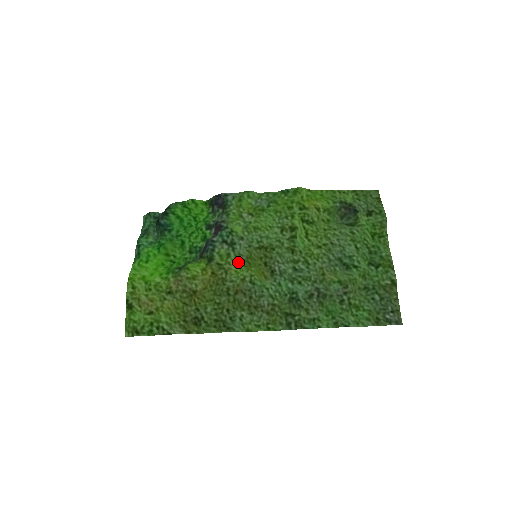
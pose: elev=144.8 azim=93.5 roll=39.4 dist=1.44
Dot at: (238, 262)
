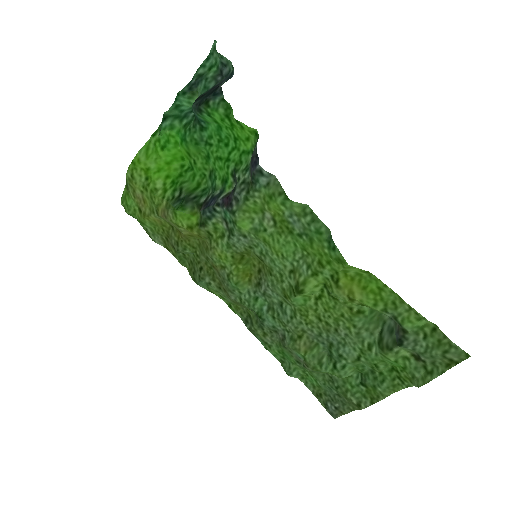
Dot at: (227, 251)
